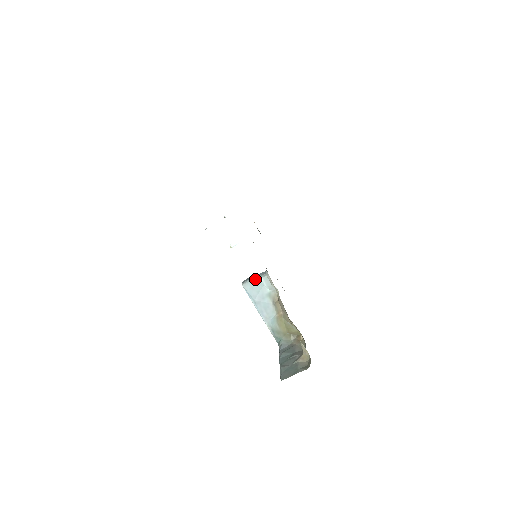
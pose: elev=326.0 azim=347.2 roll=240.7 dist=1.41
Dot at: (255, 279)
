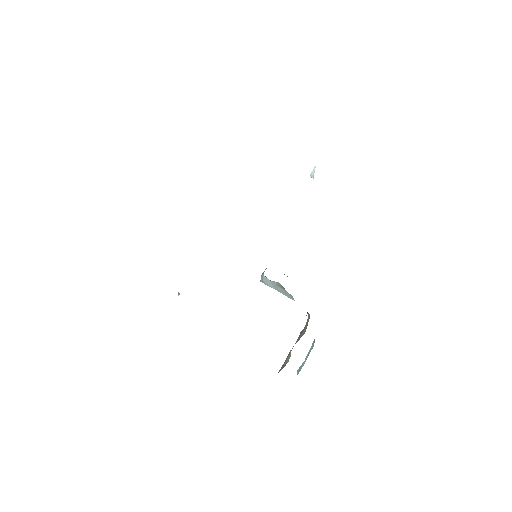
Dot at: (262, 277)
